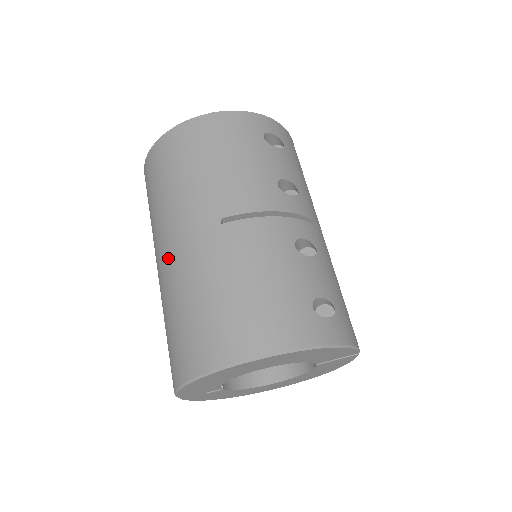
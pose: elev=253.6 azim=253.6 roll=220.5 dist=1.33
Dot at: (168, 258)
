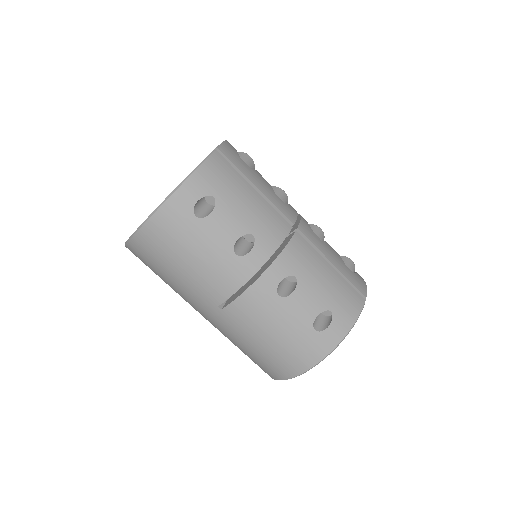
Dot at: occluded
